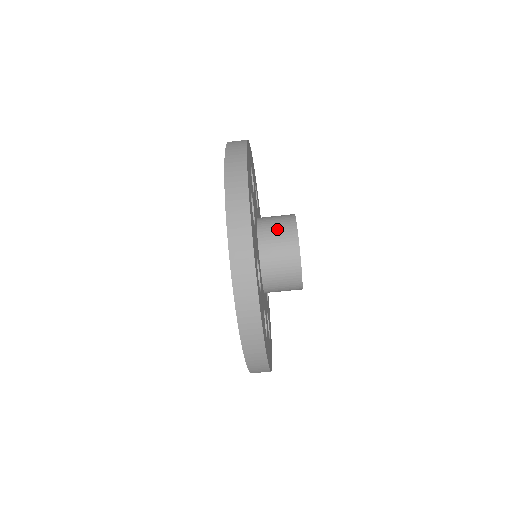
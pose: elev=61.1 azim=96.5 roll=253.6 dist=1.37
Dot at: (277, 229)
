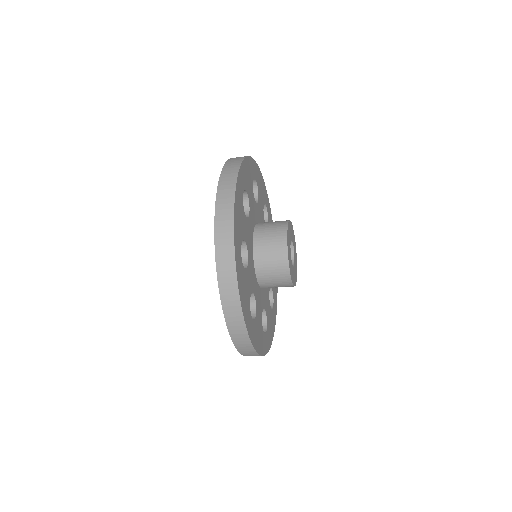
Dot at: (273, 277)
